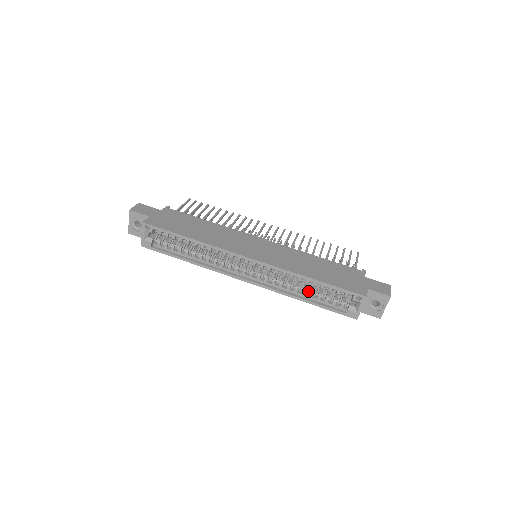
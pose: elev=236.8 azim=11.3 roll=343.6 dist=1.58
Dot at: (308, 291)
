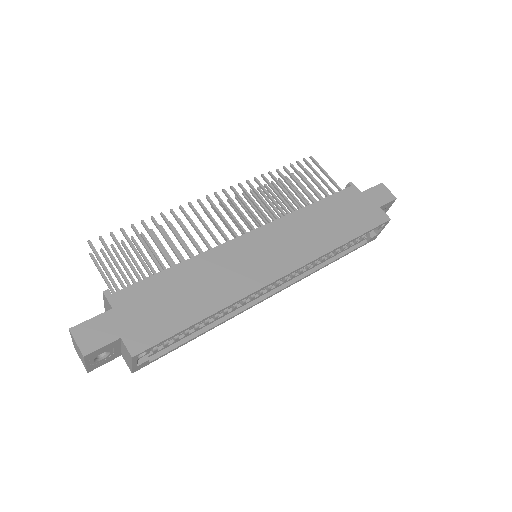
Dot at: occluded
